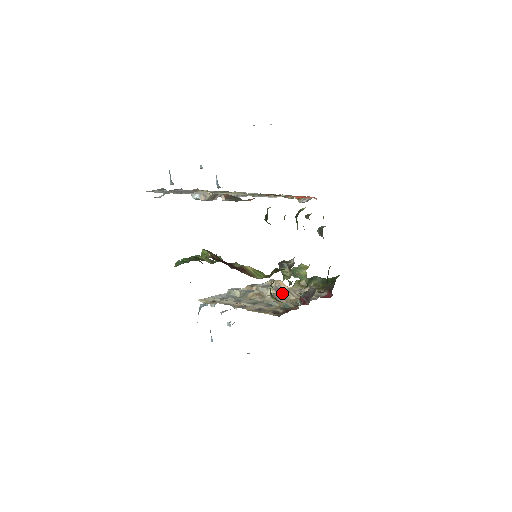
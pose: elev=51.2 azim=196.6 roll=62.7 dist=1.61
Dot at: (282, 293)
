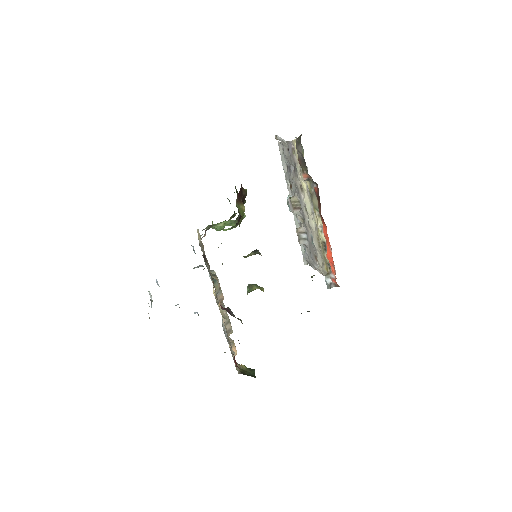
Dot at: (225, 313)
